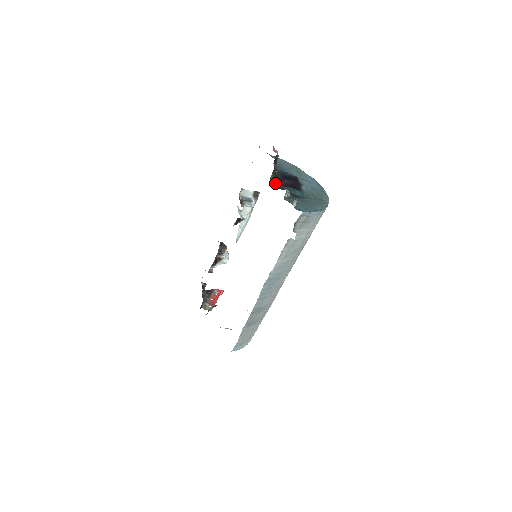
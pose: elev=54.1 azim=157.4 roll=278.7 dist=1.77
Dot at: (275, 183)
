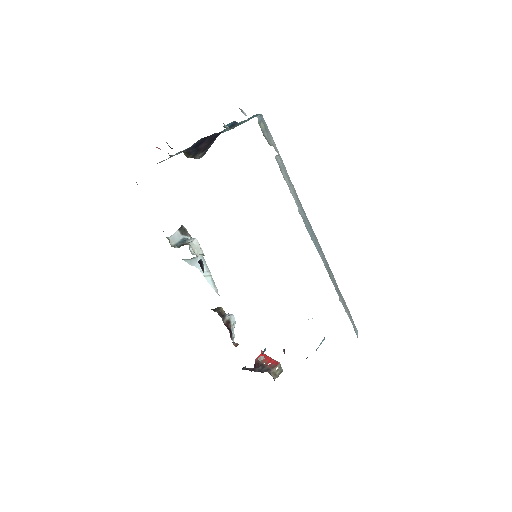
Dot at: (197, 156)
